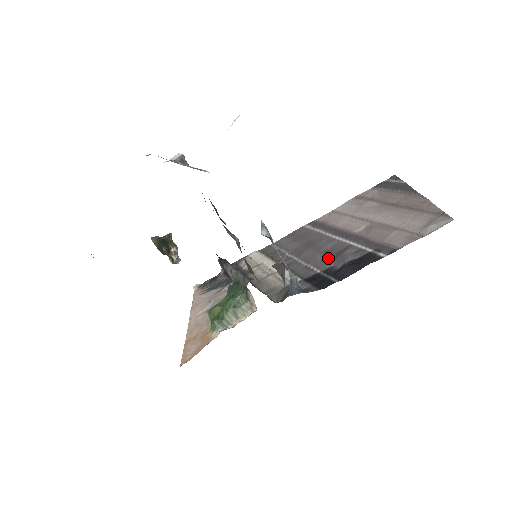
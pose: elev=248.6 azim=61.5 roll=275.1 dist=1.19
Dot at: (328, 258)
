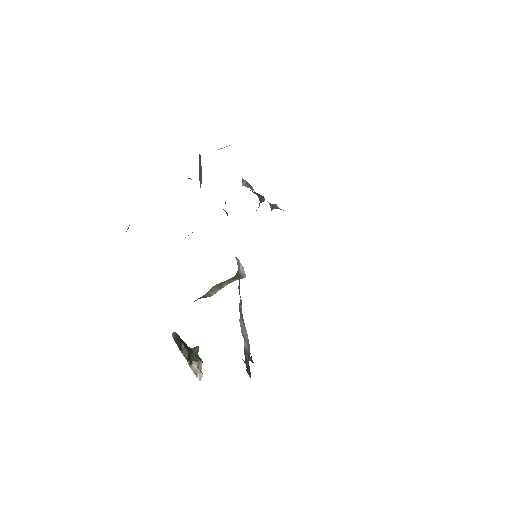
Dot at: occluded
